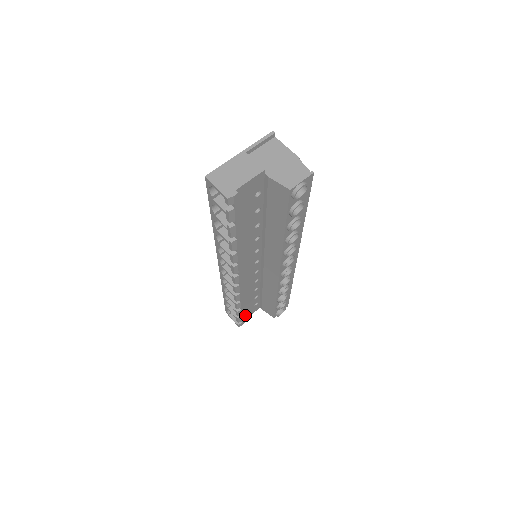
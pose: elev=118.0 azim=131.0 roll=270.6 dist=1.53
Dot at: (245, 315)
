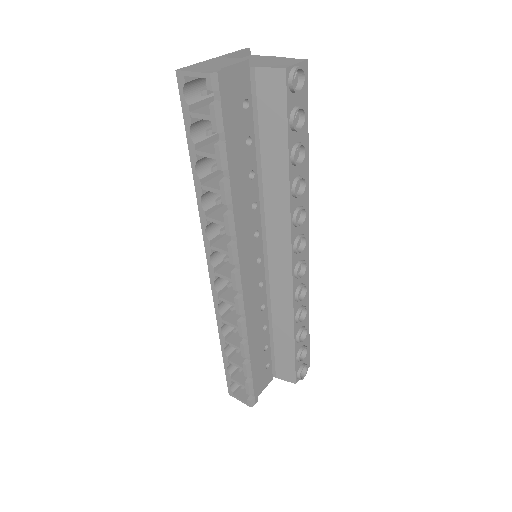
Dot at: occluded
